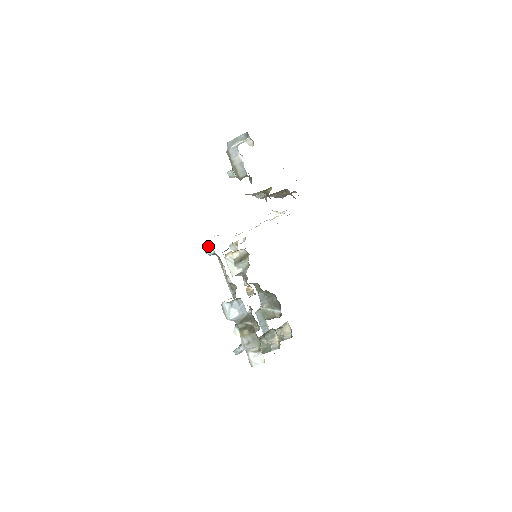
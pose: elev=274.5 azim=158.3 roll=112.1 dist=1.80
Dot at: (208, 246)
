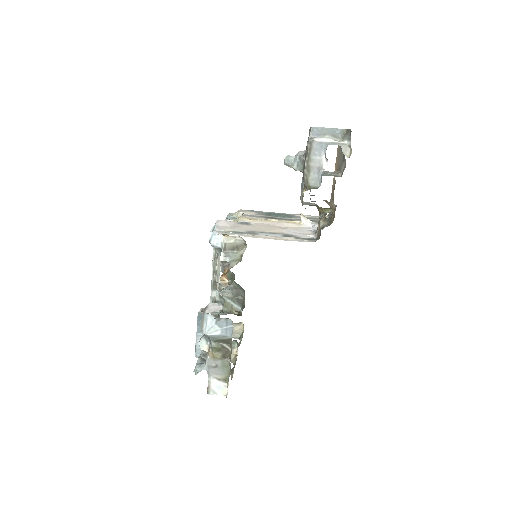
Dot at: (217, 236)
